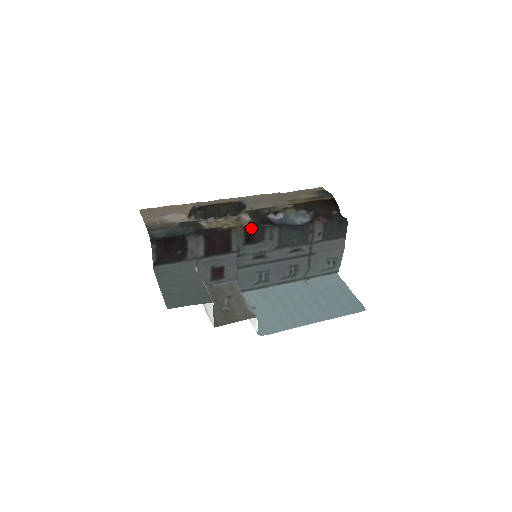
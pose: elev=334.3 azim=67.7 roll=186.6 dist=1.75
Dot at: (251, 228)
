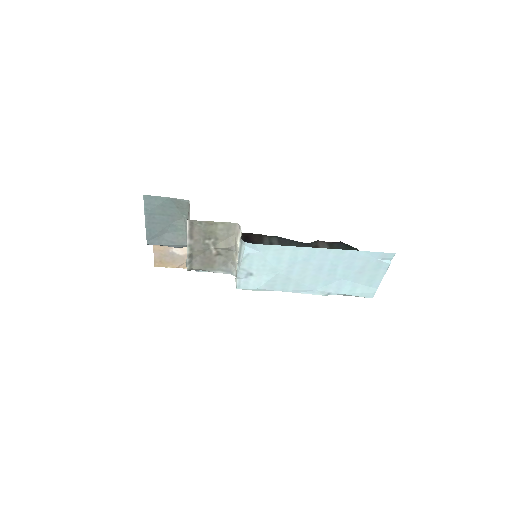
Dot at: (248, 234)
